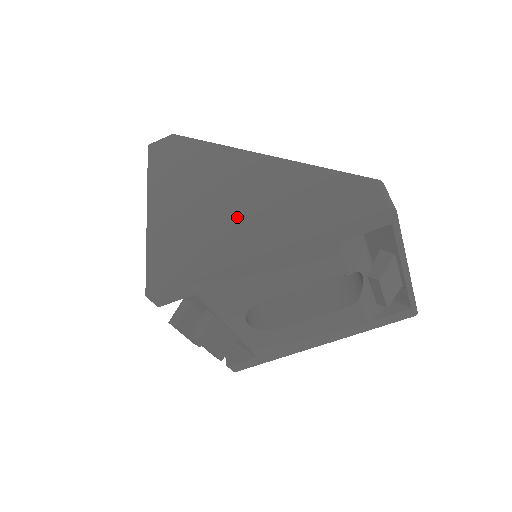
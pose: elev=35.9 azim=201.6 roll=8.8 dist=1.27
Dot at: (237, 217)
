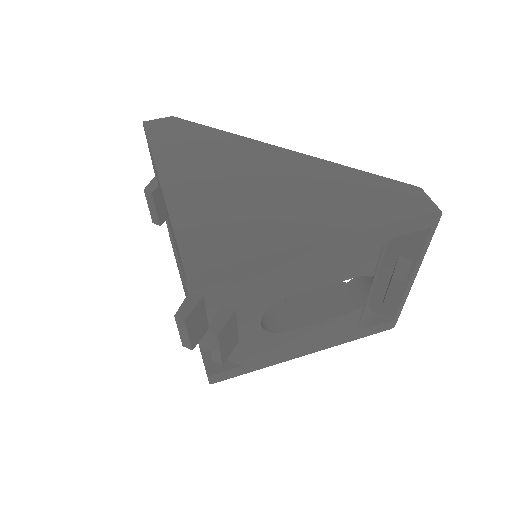
Dot at: (281, 203)
